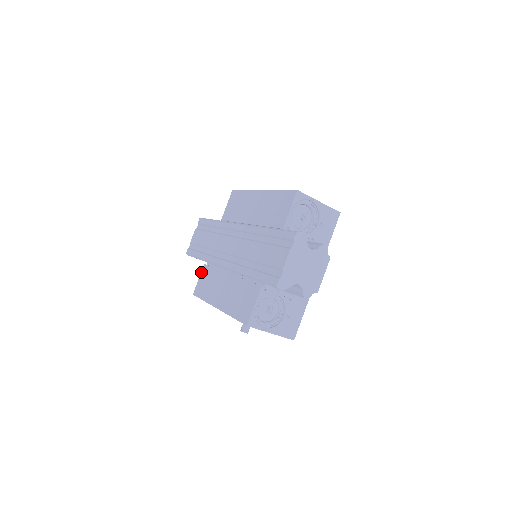
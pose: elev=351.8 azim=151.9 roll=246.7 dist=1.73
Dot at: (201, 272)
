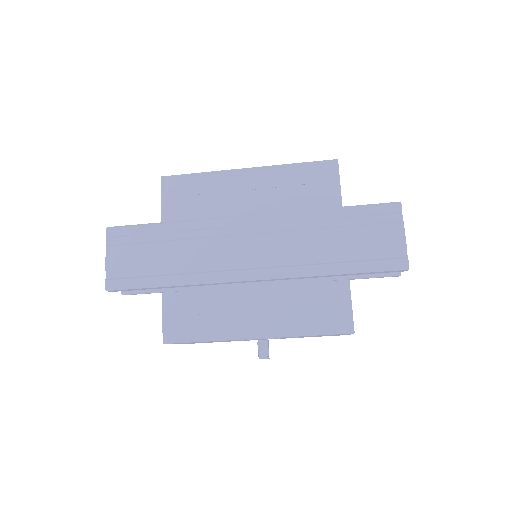
Dot at: (163, 306)
